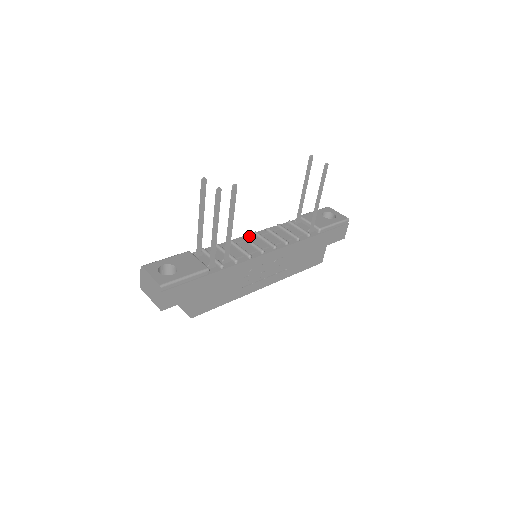
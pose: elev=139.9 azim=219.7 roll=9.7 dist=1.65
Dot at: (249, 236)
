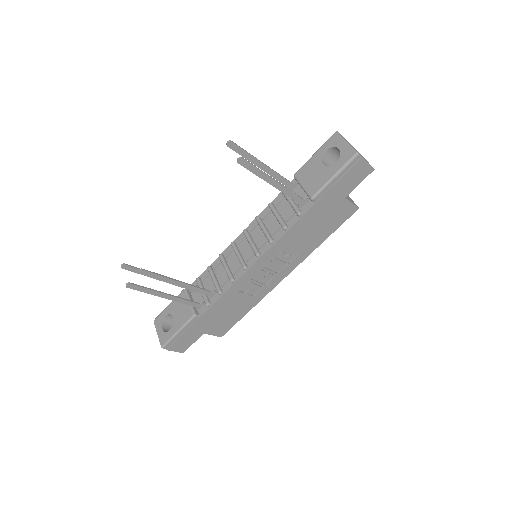
Dot at: (239, 238)
